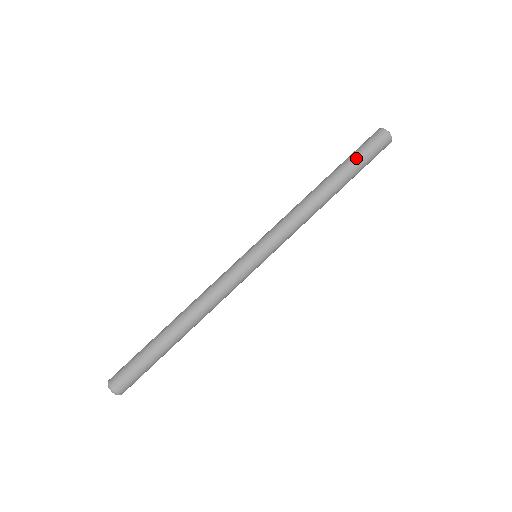
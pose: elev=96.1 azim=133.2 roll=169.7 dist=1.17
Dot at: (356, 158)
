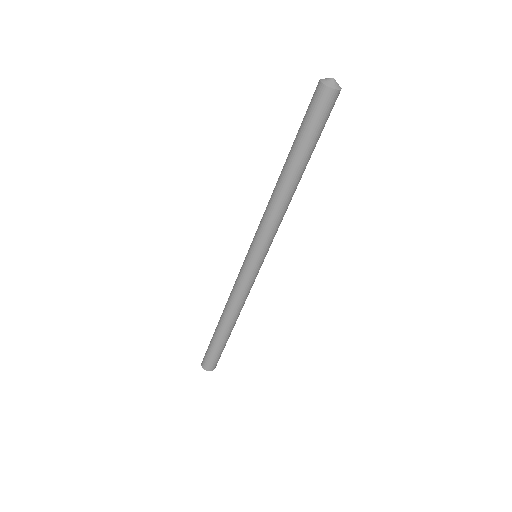
Dot at: (316, 139)
